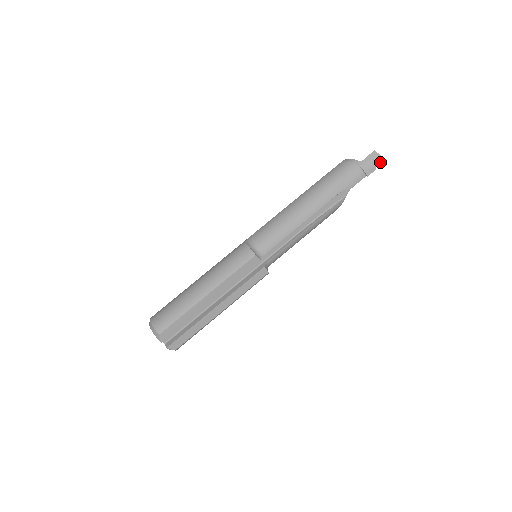
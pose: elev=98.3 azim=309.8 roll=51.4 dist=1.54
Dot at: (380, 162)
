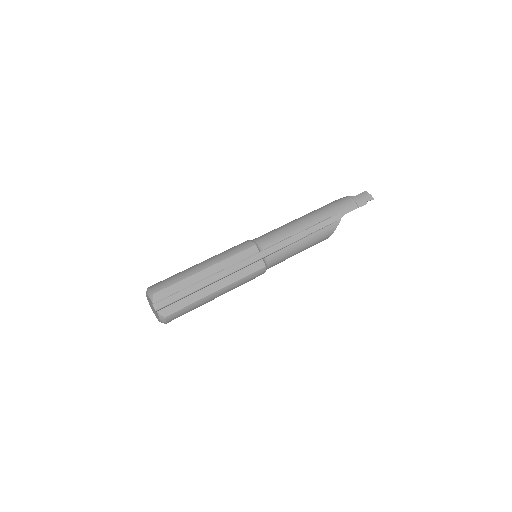
Dot at: (370, 199)
